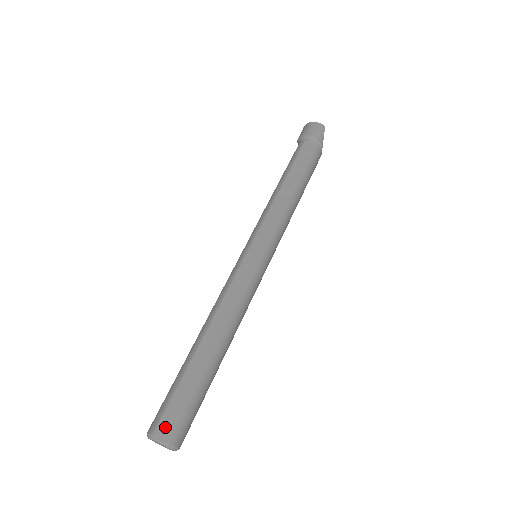
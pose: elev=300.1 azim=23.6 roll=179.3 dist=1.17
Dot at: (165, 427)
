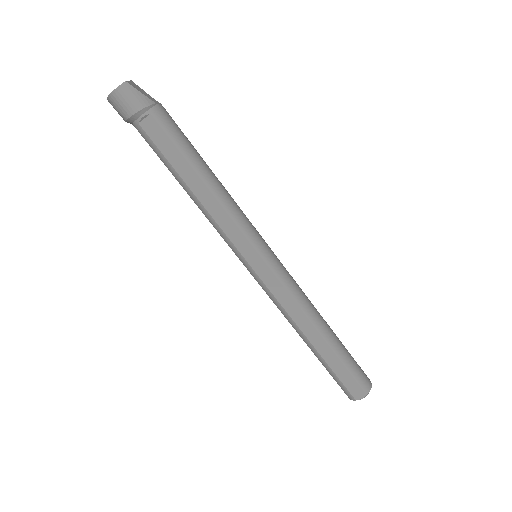
Dot at: (357, 392)
